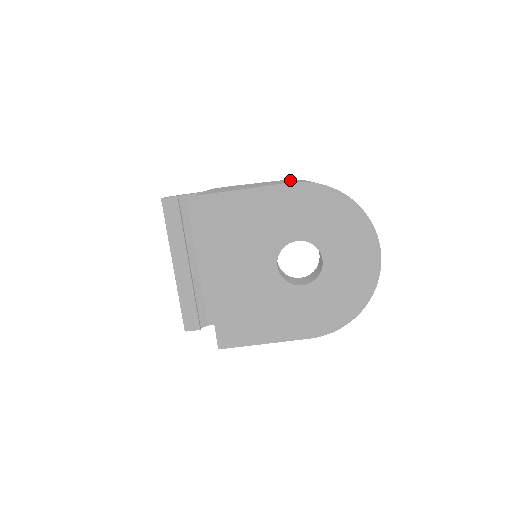
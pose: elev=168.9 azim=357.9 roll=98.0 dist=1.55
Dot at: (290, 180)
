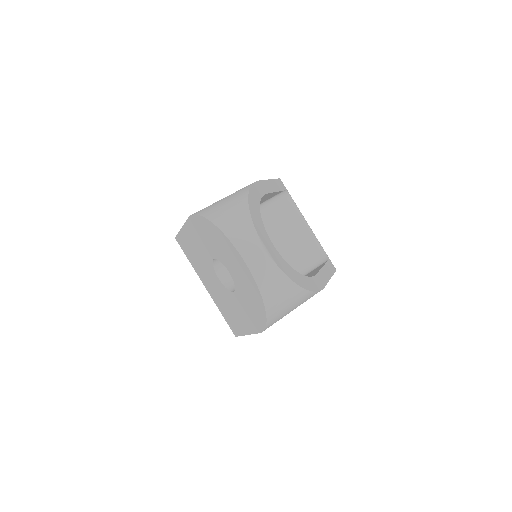
Dot at: occluded
